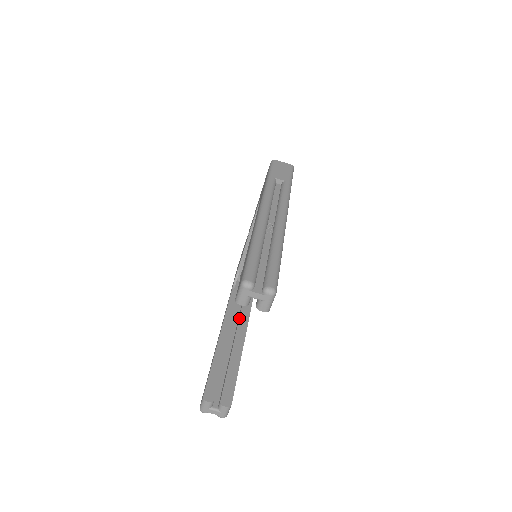
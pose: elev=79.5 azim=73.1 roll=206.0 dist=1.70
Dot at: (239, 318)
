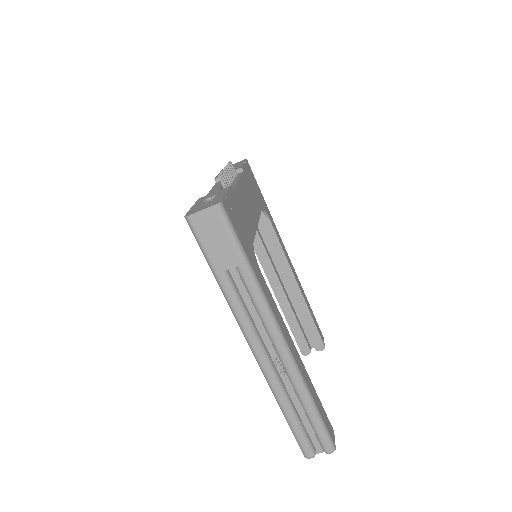
Dot at: occluded
